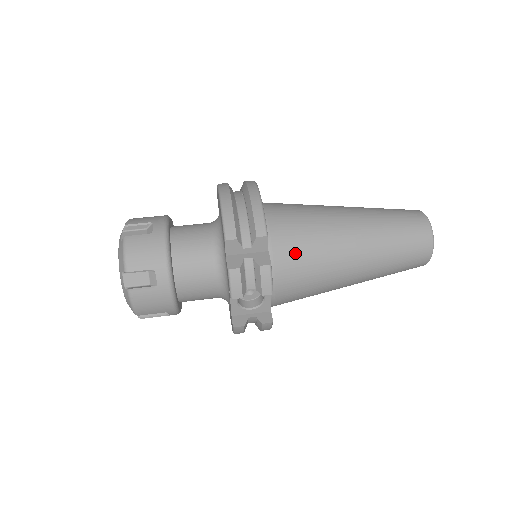
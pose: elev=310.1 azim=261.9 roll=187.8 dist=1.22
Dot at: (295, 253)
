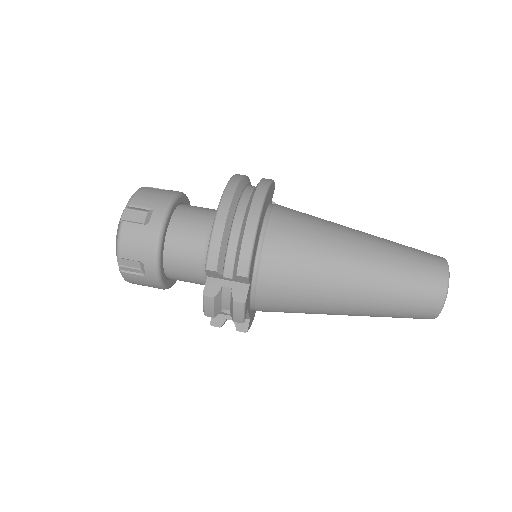
Dot at: (280, 287)
